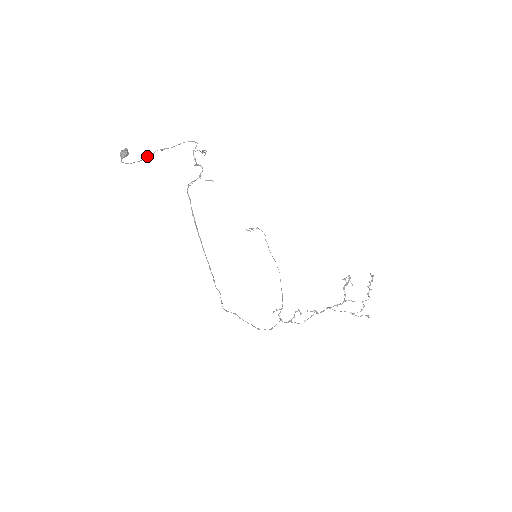
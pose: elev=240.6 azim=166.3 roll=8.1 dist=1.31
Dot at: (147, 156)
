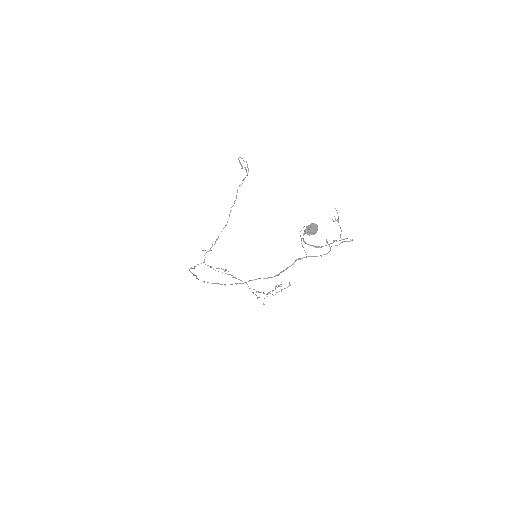
Dot at: (323, 246)
